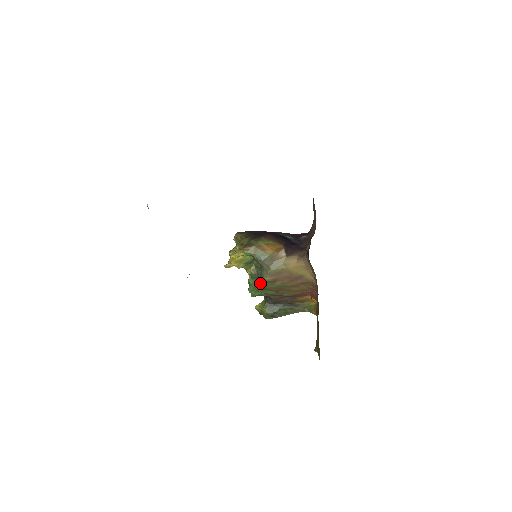
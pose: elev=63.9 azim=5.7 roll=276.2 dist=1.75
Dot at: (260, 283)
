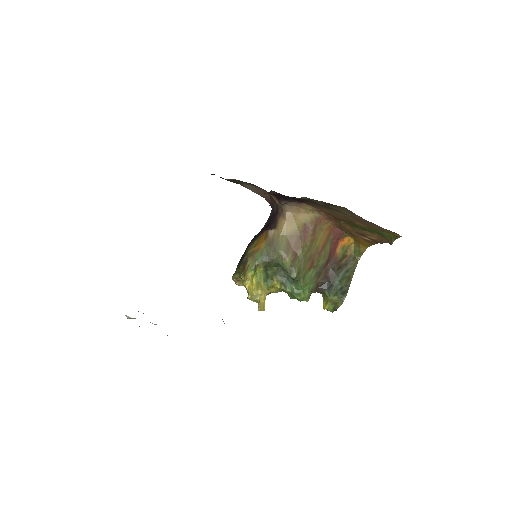
Dot at: (290, 272)
